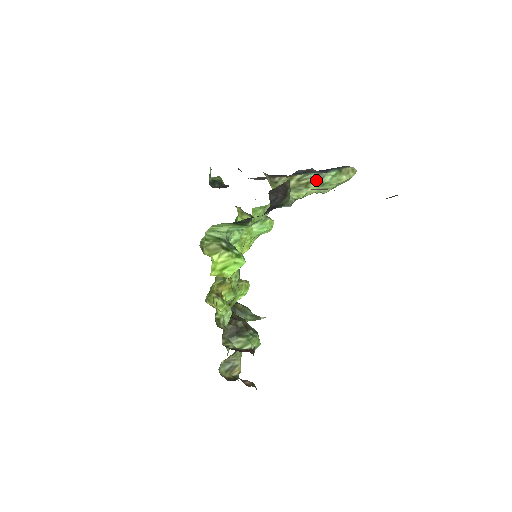
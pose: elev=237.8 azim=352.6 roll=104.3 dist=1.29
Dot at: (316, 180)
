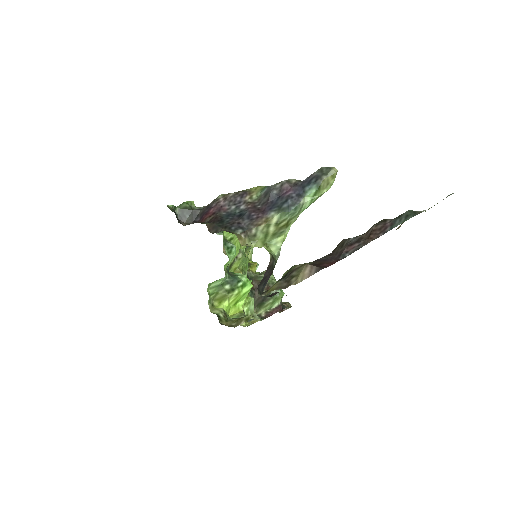
Dot at: (295, 214)
